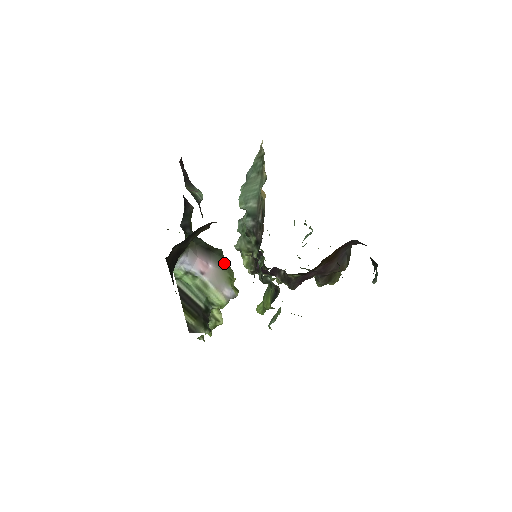
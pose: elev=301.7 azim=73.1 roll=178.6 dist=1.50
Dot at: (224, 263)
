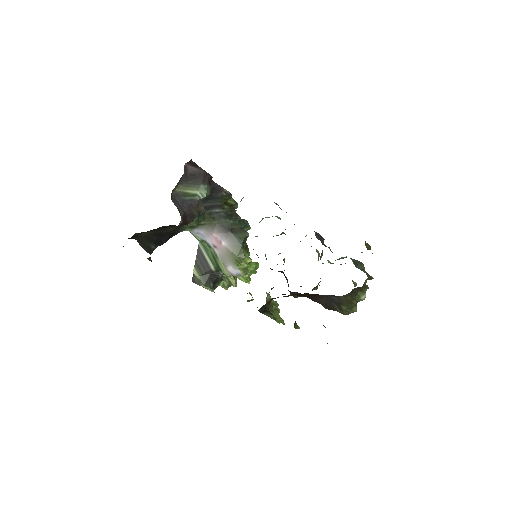
Dot at: (238, 247)
